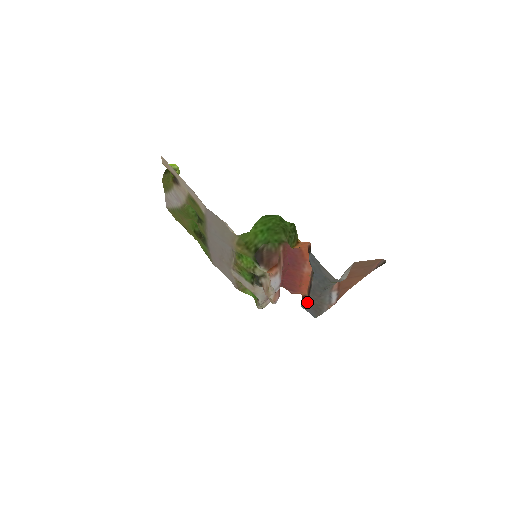
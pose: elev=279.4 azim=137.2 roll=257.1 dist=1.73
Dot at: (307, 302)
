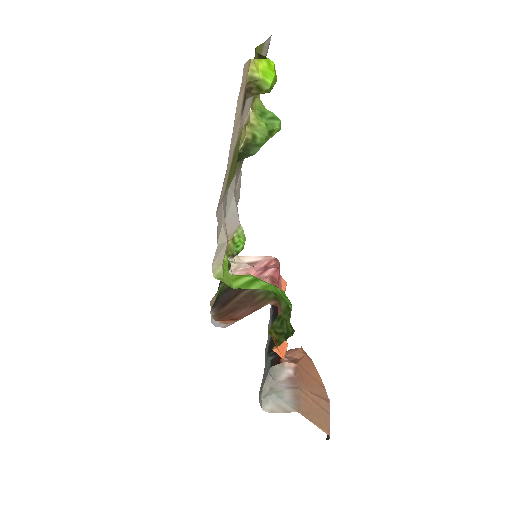
Dot at: (272, 307)
